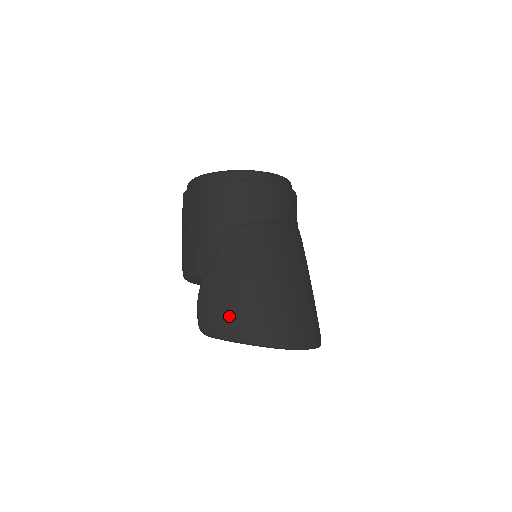
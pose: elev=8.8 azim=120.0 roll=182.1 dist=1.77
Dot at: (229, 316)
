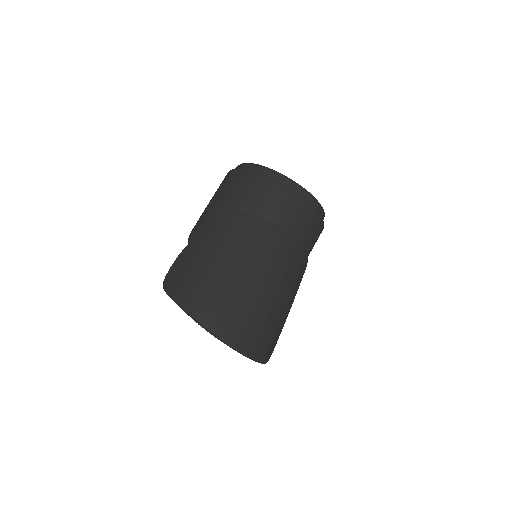
Dot at: (186, 280)
